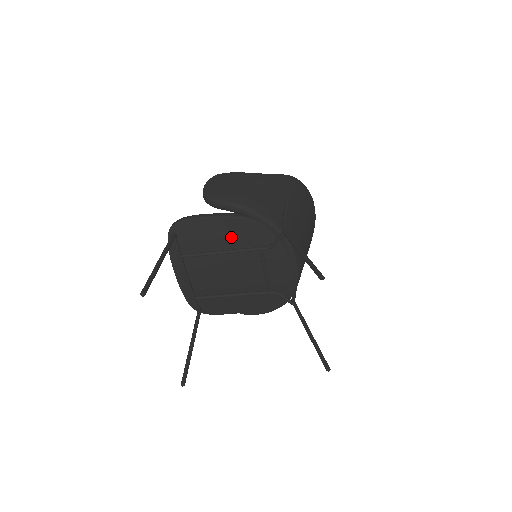
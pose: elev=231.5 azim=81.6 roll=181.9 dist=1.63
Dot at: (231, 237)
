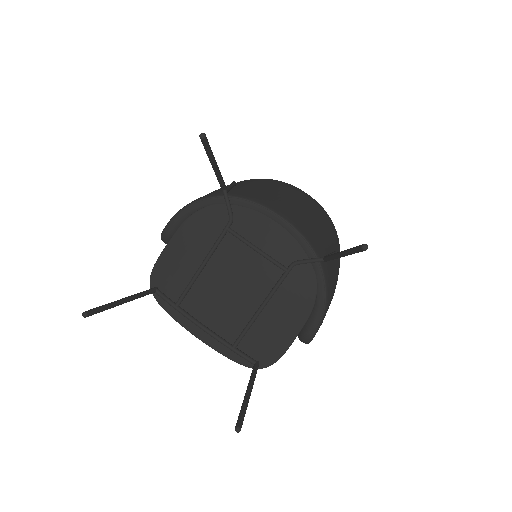
Dot at: (197, 245)
